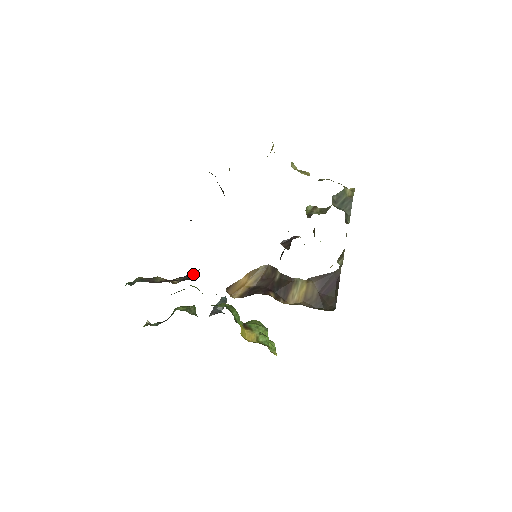
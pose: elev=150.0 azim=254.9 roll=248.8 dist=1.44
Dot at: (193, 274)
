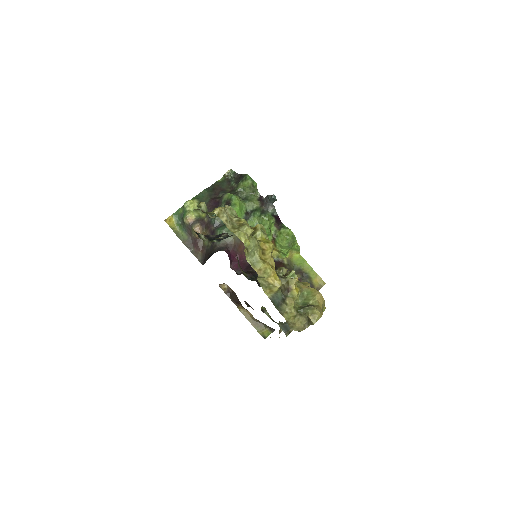
Dot at: (207, 254)
